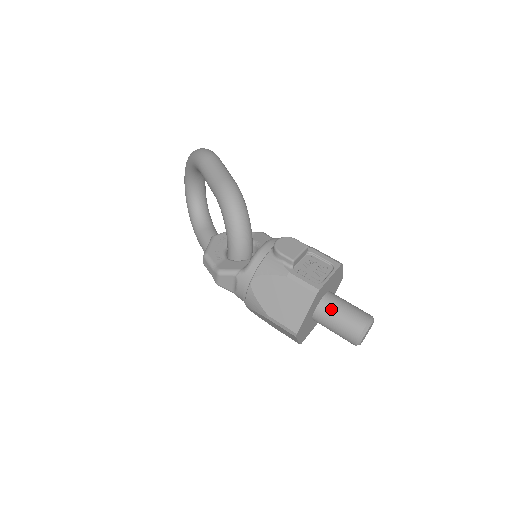
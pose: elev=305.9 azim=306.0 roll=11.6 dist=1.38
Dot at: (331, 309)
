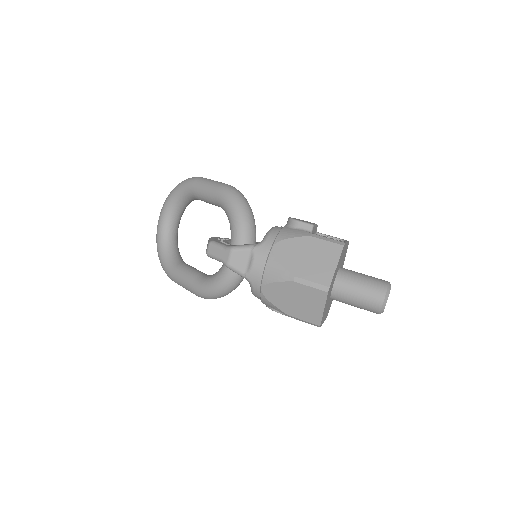
Dot at: (351, 275)
